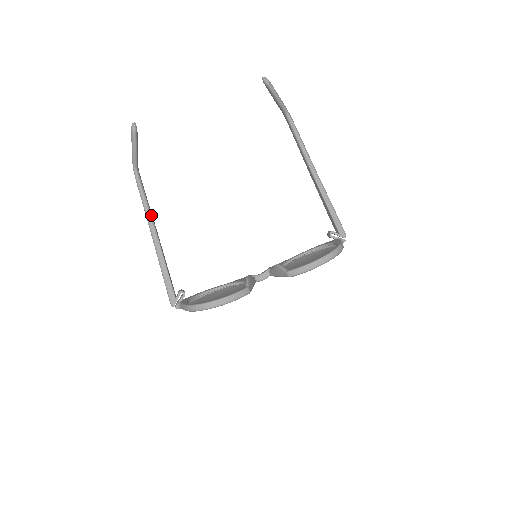
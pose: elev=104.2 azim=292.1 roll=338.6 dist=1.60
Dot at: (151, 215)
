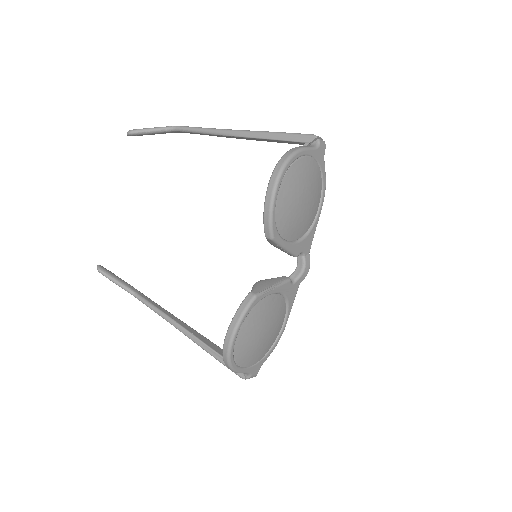
Dot at: (167, 316)
